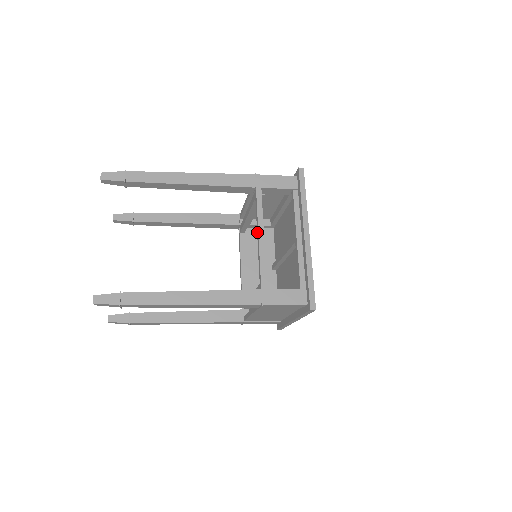
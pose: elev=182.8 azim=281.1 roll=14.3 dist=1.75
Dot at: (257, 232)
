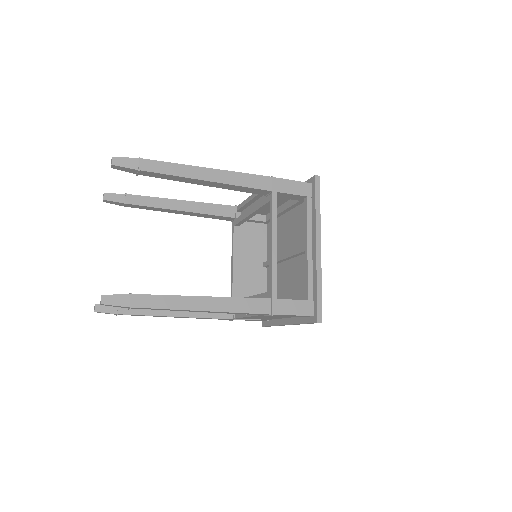
Dot at: (270, 238)
